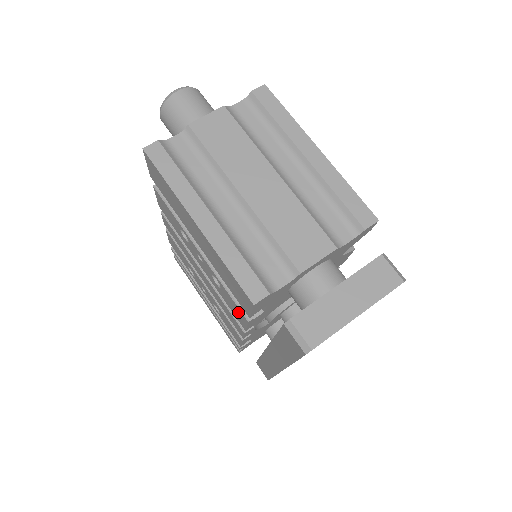
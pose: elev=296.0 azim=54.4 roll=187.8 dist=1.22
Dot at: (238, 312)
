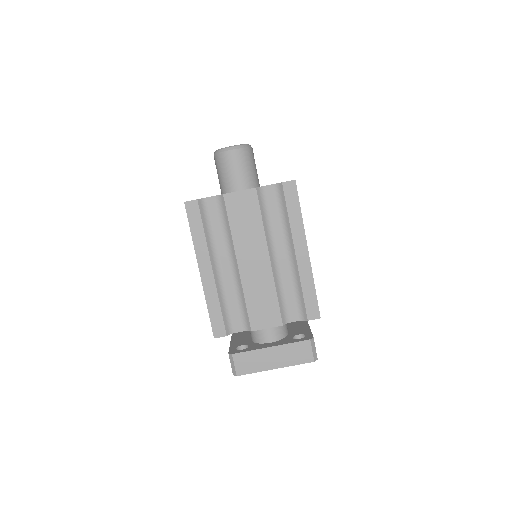
Dot at: occluded
